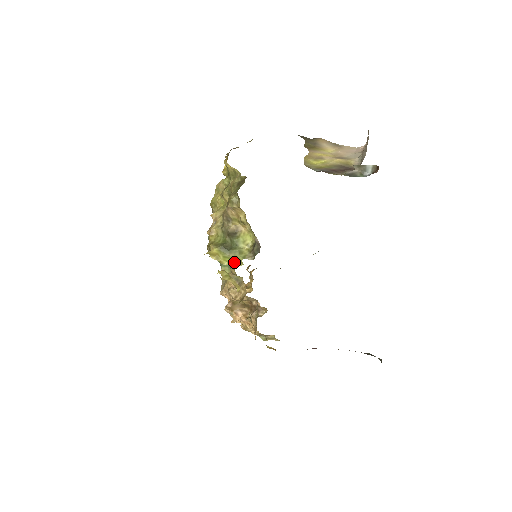
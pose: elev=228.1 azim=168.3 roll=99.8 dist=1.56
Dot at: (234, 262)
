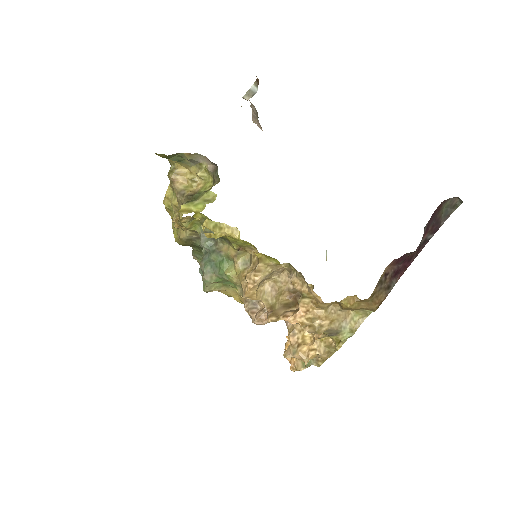
Dot at: (207, 202)
